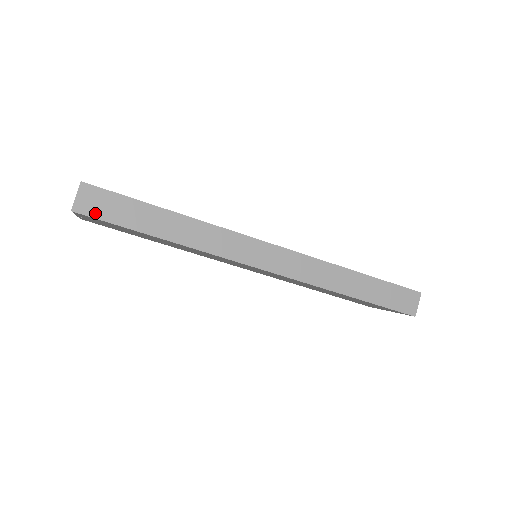
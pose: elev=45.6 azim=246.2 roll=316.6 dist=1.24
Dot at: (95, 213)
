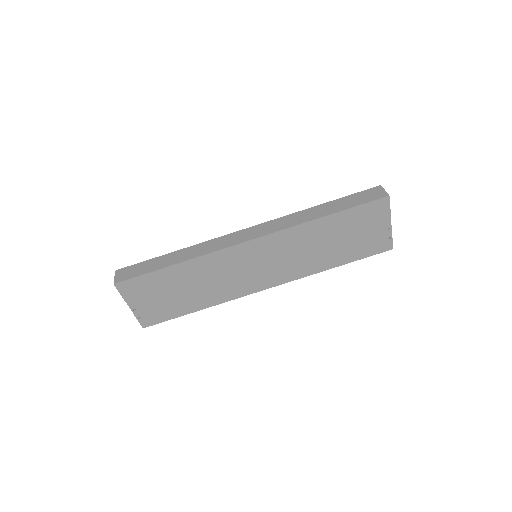
Dot at: (128, 277)
